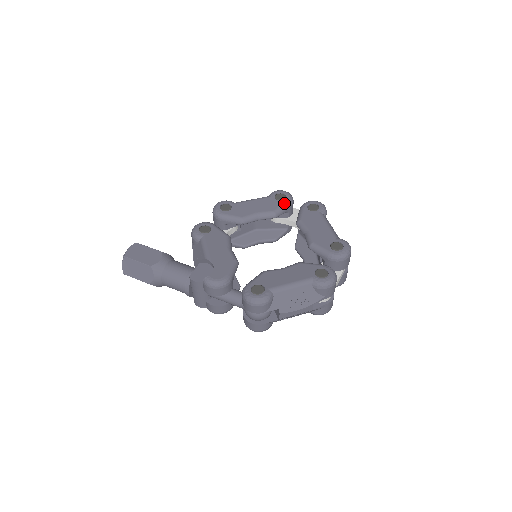
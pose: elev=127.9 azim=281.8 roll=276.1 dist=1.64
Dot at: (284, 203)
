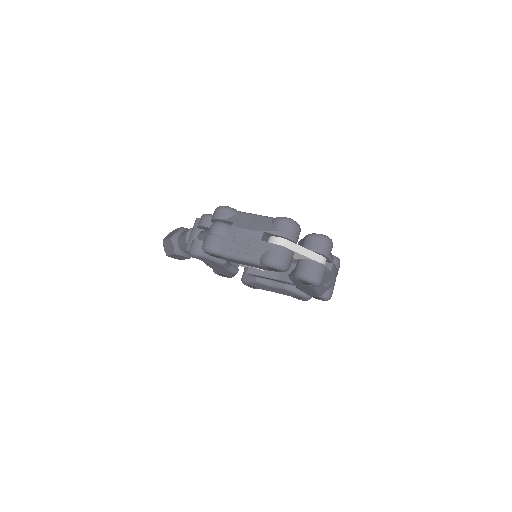
Dot at: occluded
